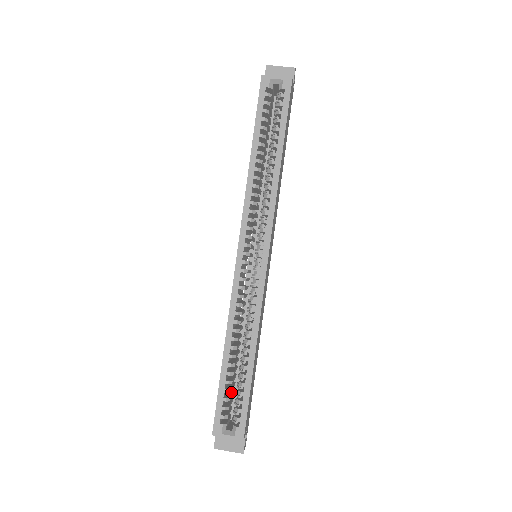
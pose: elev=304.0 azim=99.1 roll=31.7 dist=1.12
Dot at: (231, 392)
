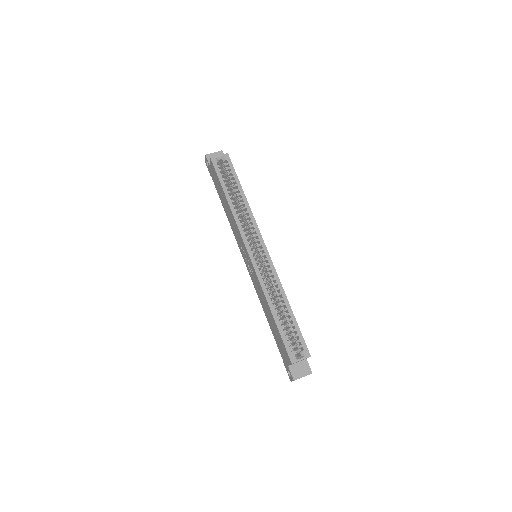
Dot at: occluded
